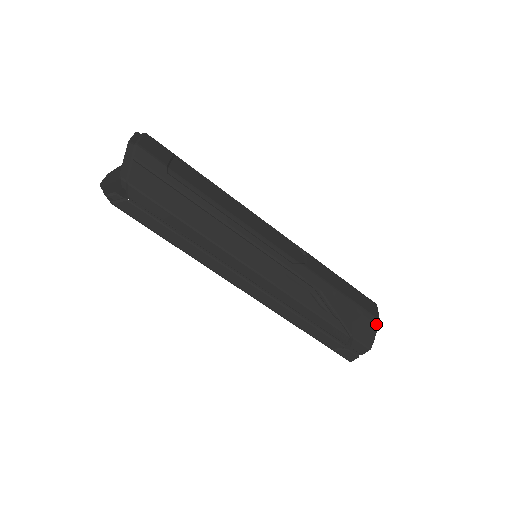
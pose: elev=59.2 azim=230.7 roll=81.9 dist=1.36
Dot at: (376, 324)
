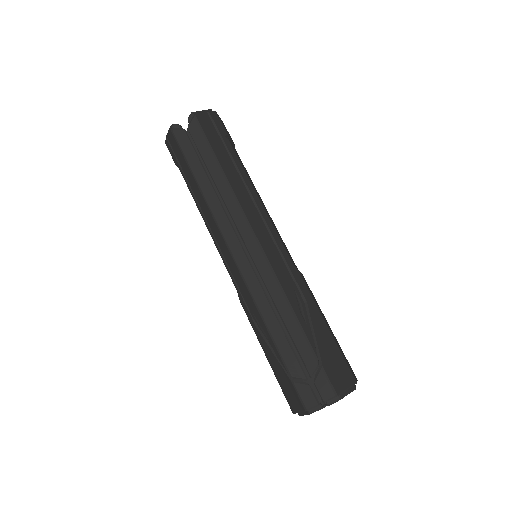
Dot at: (352, 381)
